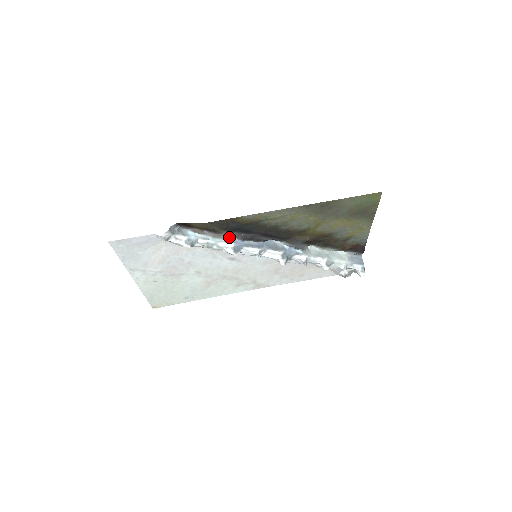
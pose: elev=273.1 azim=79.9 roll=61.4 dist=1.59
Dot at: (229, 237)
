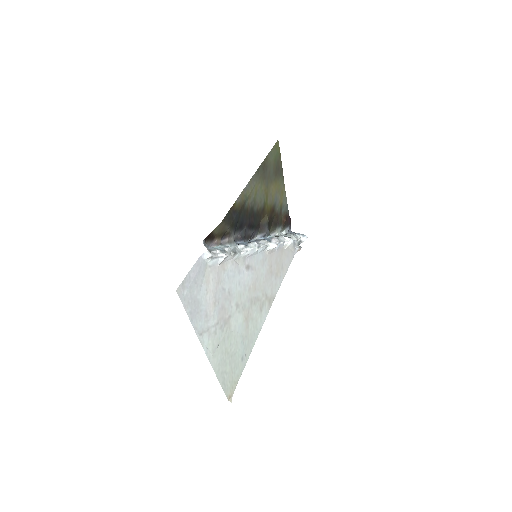
Dot at: occluded
